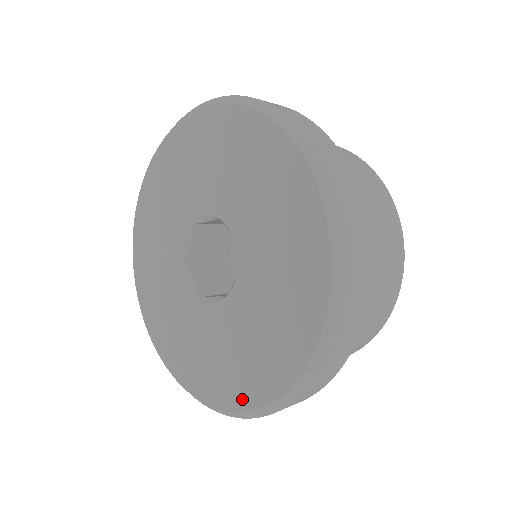
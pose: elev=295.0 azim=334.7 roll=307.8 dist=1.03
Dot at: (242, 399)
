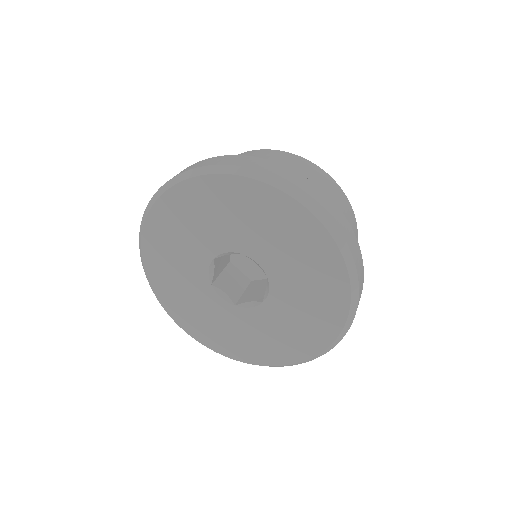
Dot at: (206, 341)
